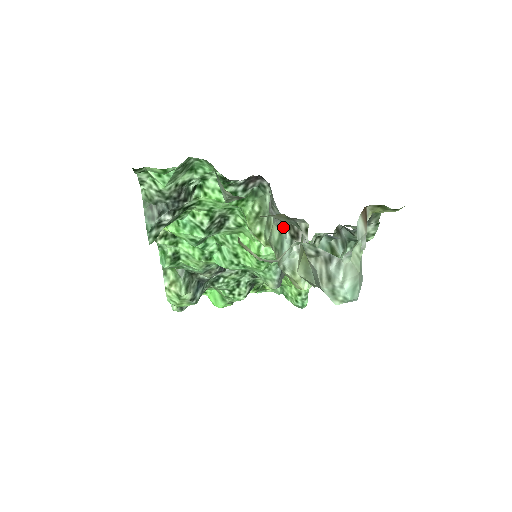
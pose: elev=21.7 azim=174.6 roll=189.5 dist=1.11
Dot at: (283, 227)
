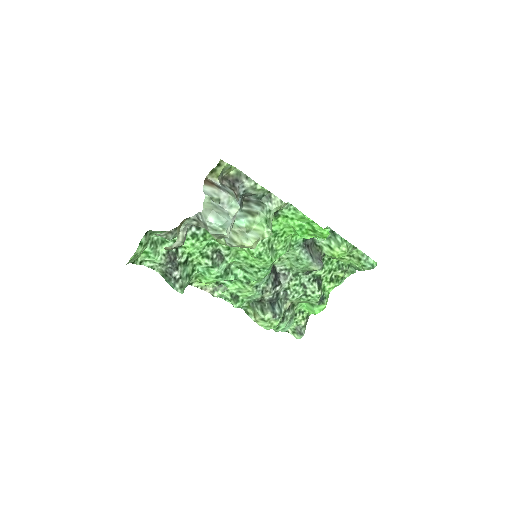
Dot at: occluded
